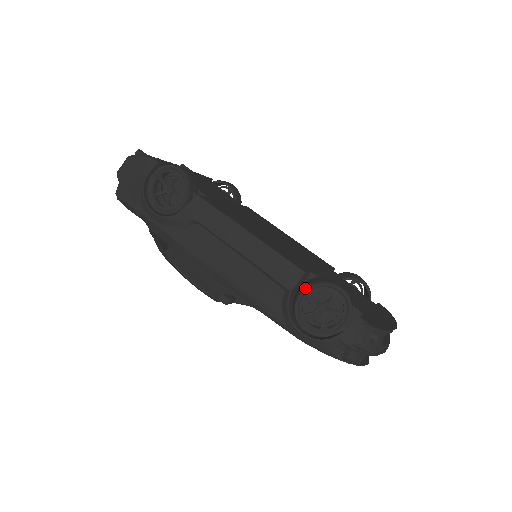
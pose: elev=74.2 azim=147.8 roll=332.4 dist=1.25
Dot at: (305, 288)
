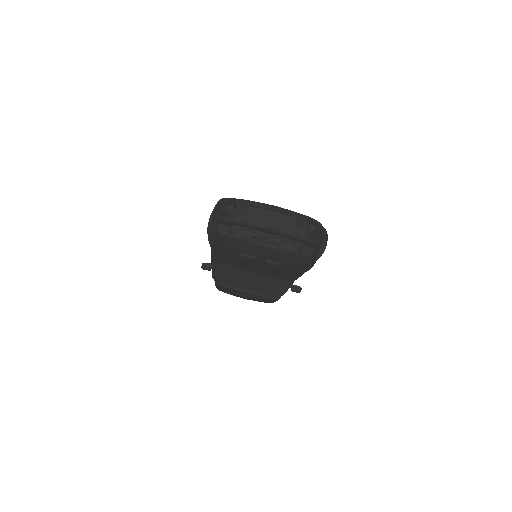
Dot at: (211, 215)
